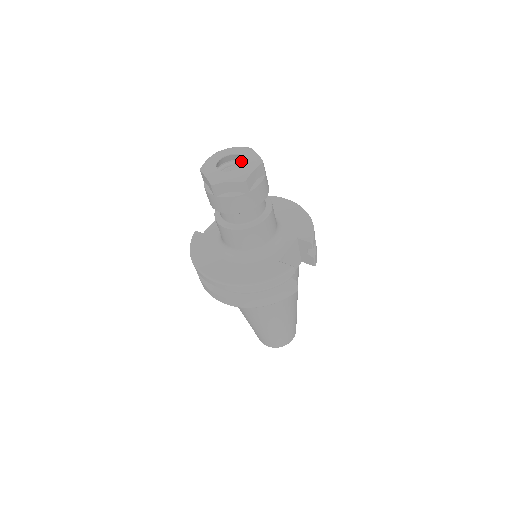
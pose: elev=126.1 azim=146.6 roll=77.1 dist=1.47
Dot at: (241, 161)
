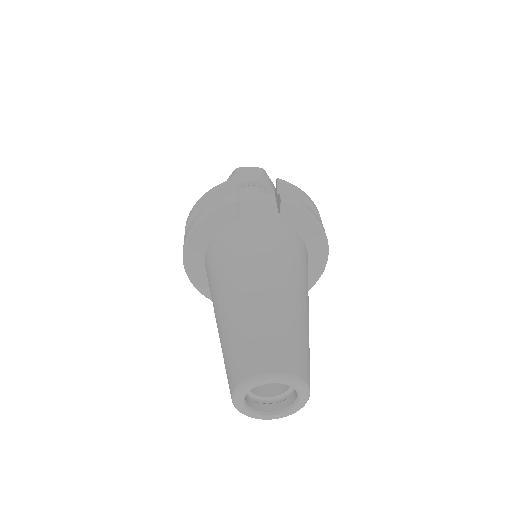
Dot at: occluded
